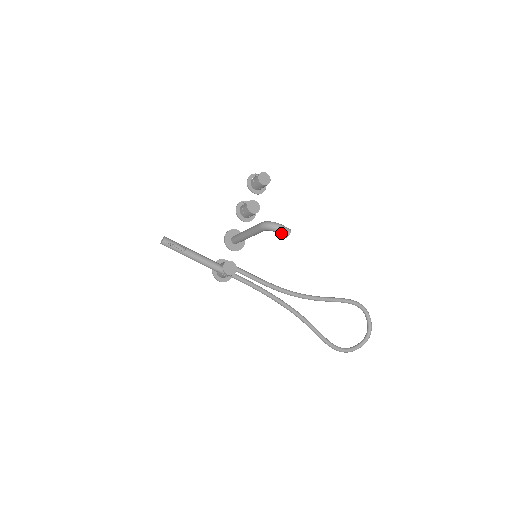
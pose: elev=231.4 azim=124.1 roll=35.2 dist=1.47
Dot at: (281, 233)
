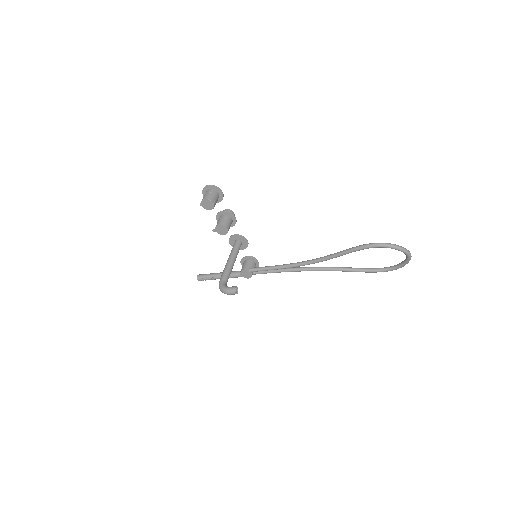
Dot at: (231, 294)
